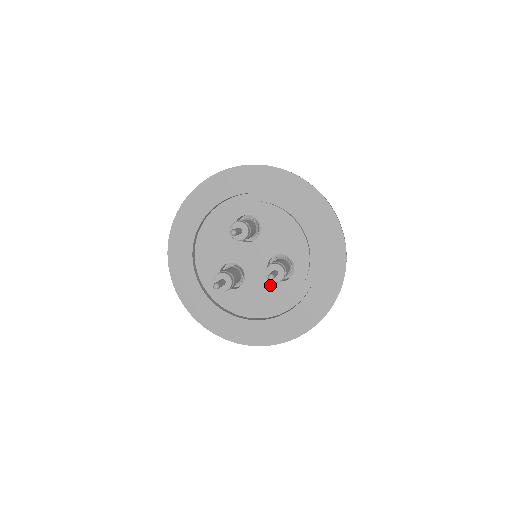
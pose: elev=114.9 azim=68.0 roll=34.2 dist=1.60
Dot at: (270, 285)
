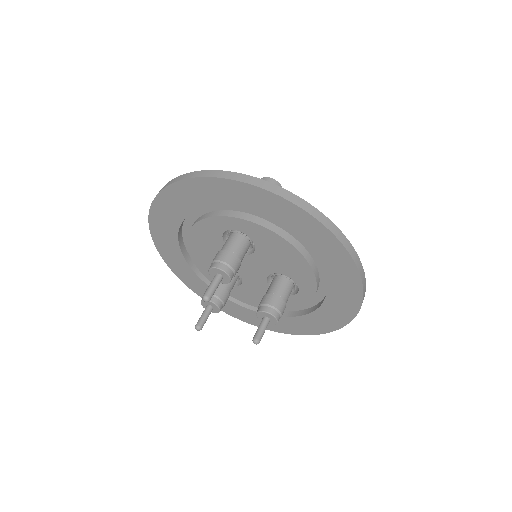
Dot at: occluded
